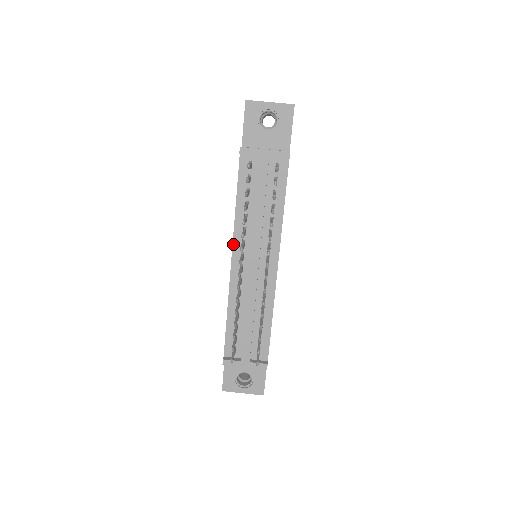
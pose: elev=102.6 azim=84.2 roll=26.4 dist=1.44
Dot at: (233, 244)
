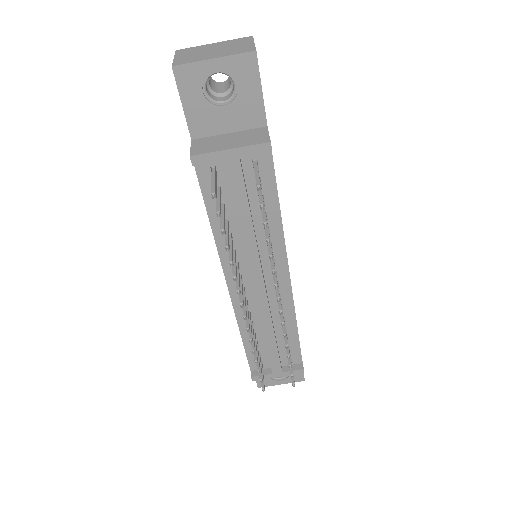
Dot at: (223, 270)
